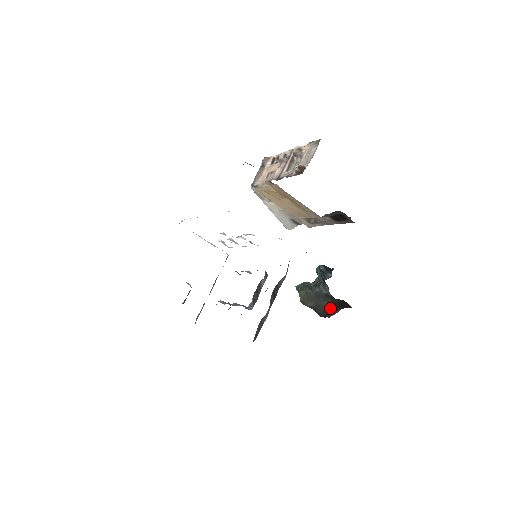
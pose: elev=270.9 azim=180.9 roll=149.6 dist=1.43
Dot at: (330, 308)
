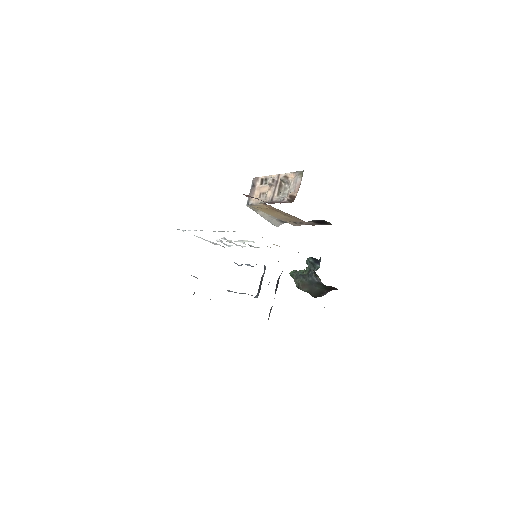
Dot at: (322, 291)
